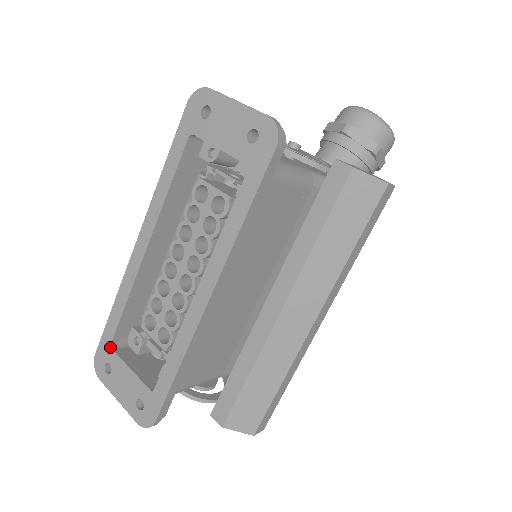
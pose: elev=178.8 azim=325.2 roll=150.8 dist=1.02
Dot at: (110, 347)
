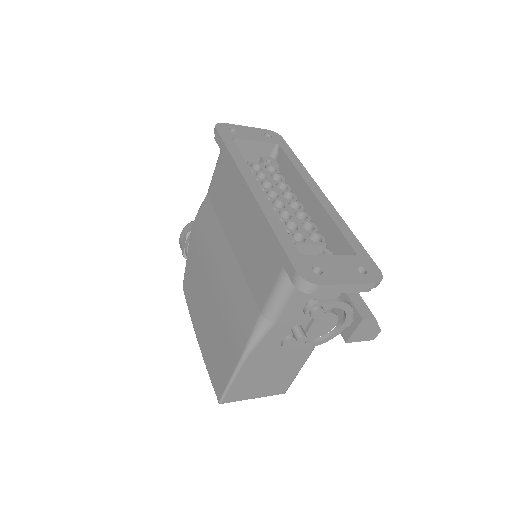
Dot at: (302, 255)
